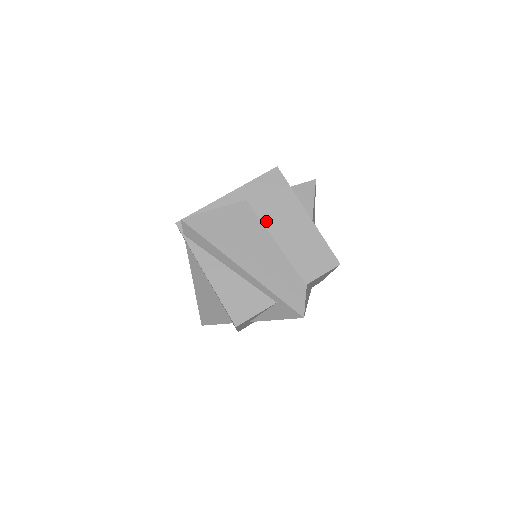
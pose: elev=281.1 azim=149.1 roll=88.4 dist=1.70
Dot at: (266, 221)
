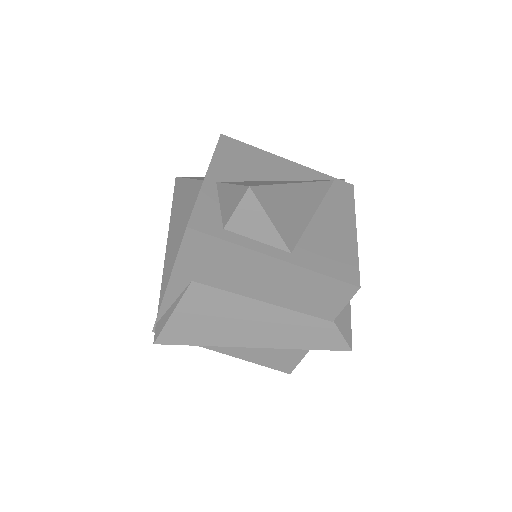
Dot at: (234, 289)
